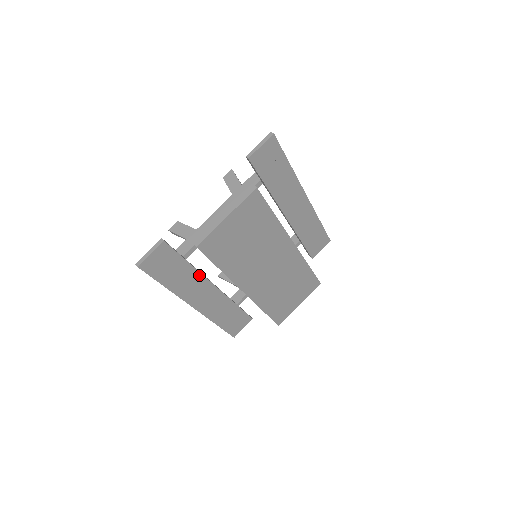
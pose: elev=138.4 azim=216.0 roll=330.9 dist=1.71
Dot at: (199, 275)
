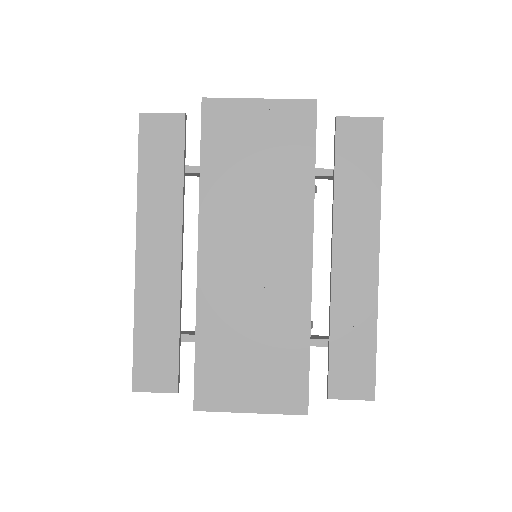
Dot at: (179, 209)
